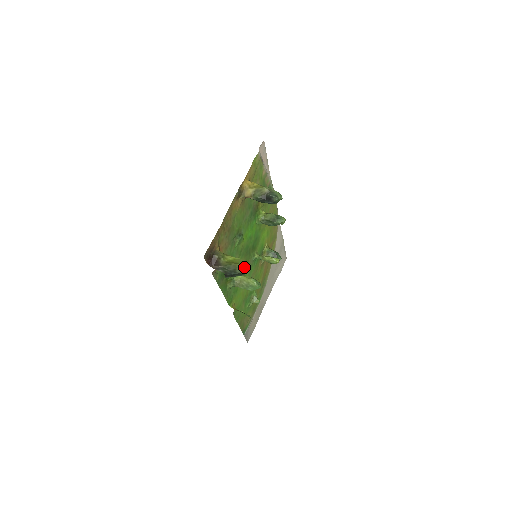
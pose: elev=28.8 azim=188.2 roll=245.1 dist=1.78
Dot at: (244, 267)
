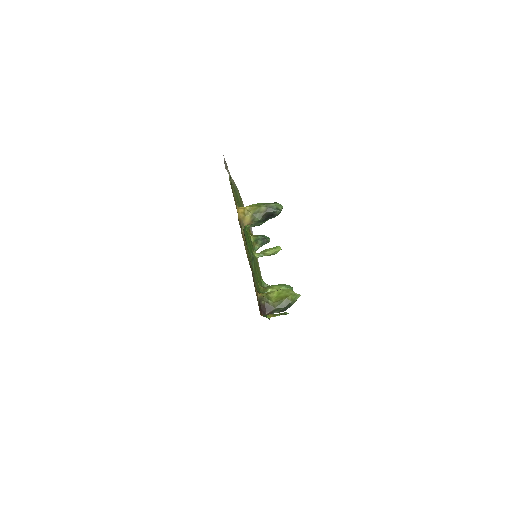
Dot at: (295, 296)
